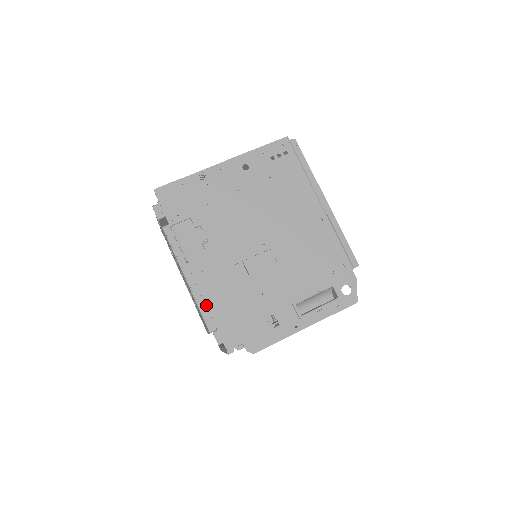
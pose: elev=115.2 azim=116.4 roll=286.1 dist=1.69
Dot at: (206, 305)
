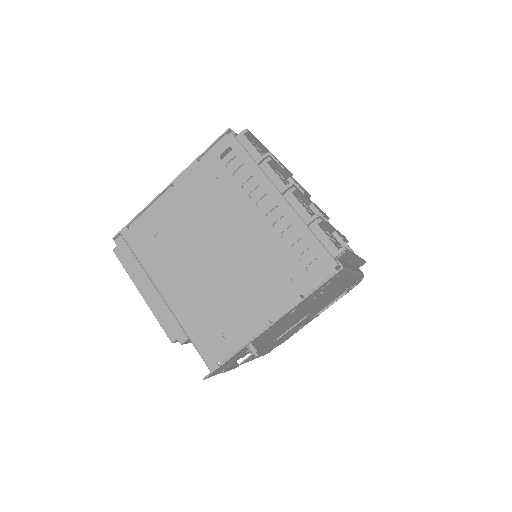
Dot at: occluded
